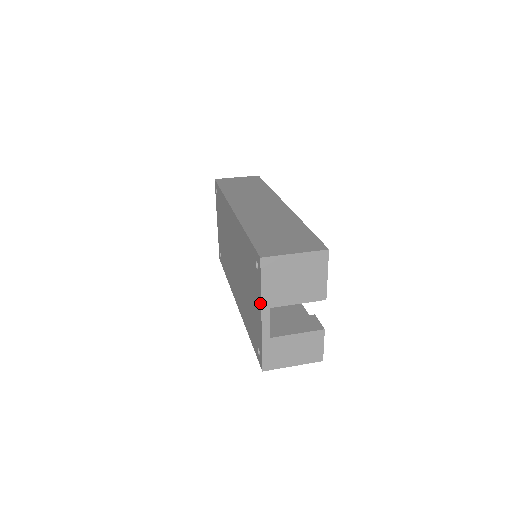
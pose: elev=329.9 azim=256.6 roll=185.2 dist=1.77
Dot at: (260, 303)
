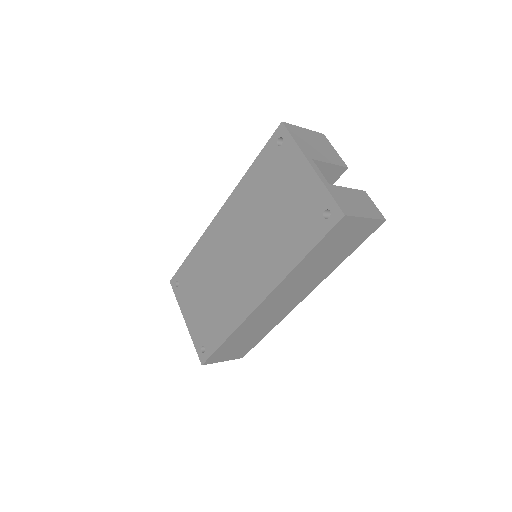
Dot at: (302, 156)
